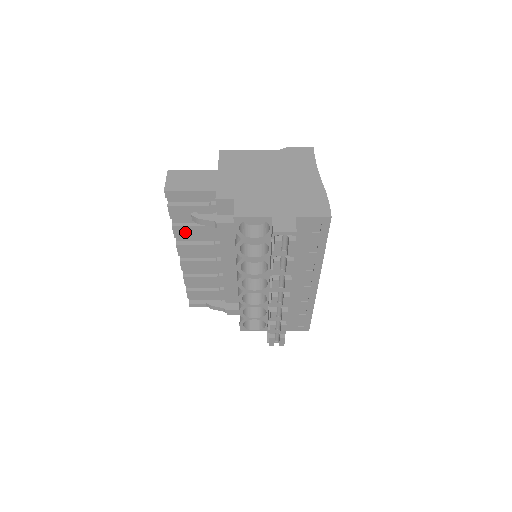
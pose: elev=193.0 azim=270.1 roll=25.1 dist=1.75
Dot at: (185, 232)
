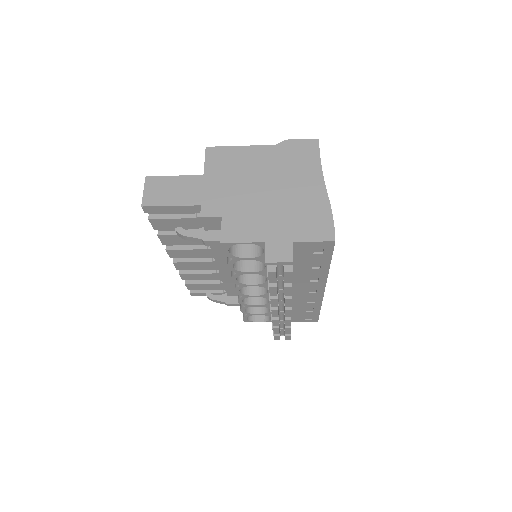
Dot at: (173, 240)
